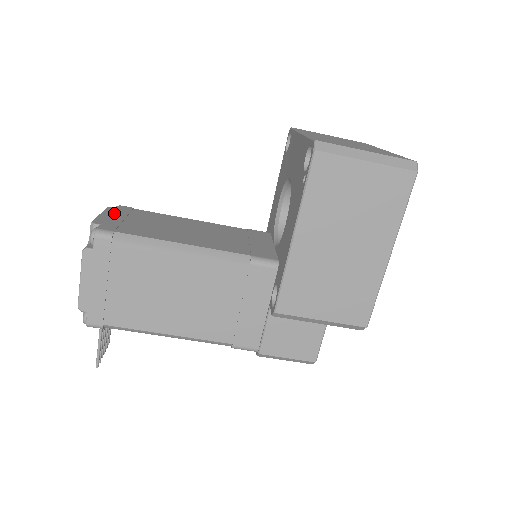
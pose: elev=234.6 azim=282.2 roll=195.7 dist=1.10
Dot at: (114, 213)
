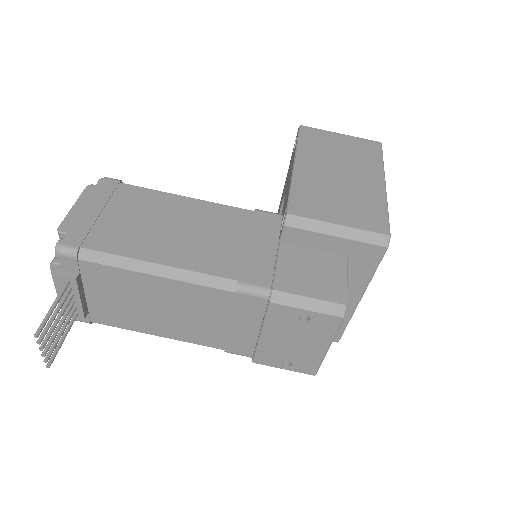
Dot at: occluded
